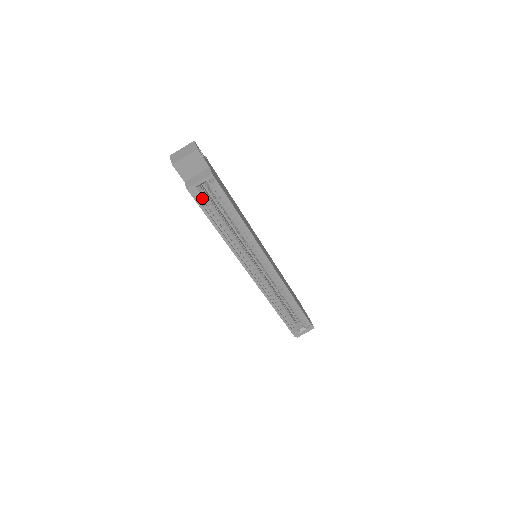
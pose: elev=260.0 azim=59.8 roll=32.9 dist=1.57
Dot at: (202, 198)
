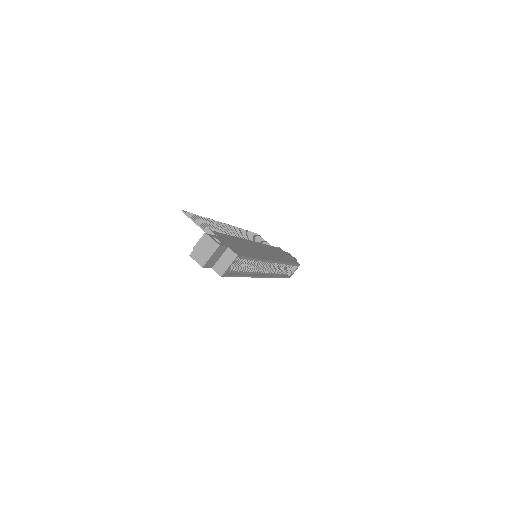
Dot at: occluded
